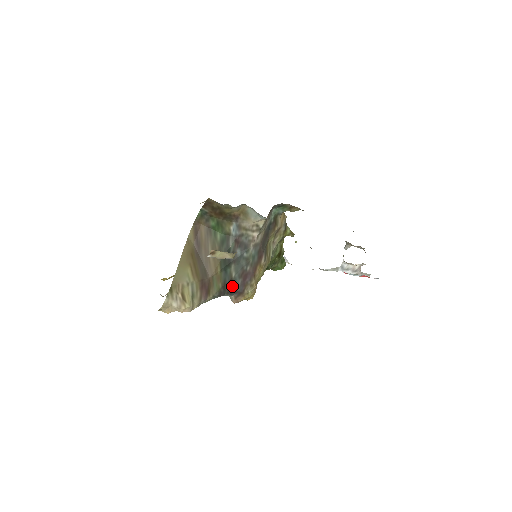
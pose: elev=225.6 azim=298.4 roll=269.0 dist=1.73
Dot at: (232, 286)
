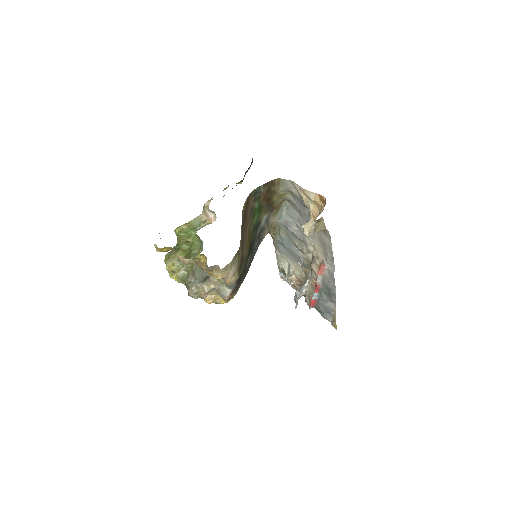
Dot at: (241, 277)
